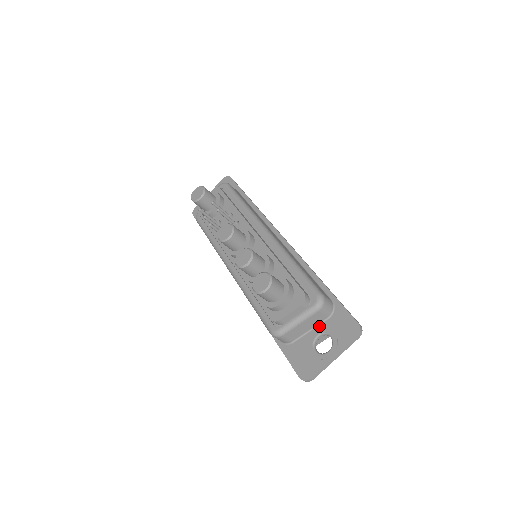
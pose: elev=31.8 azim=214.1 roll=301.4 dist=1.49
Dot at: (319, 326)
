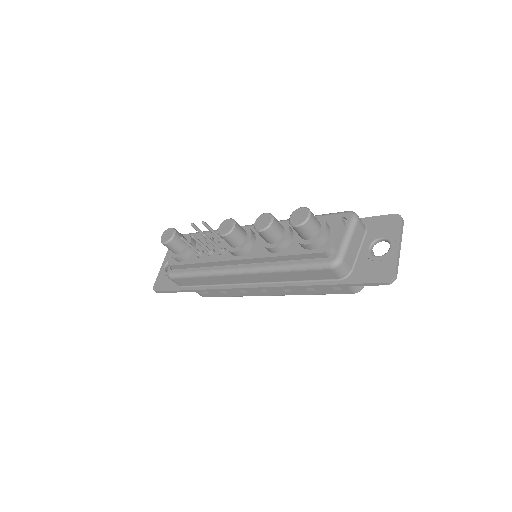
Dot at: (364, 242)
